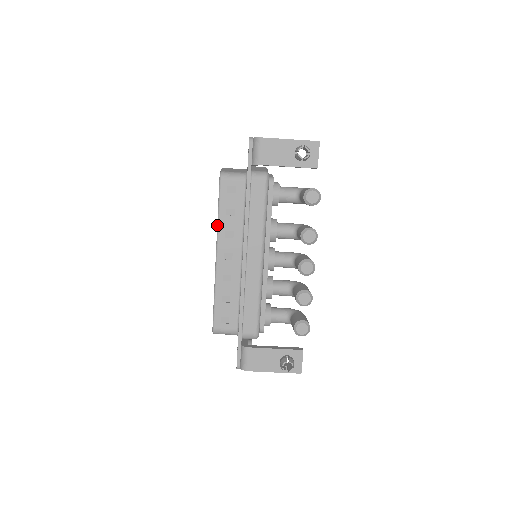
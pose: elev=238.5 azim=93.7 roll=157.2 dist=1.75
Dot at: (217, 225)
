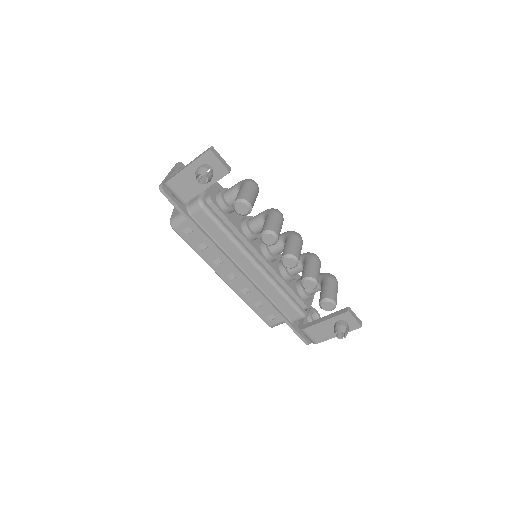
Dot at: occluded
